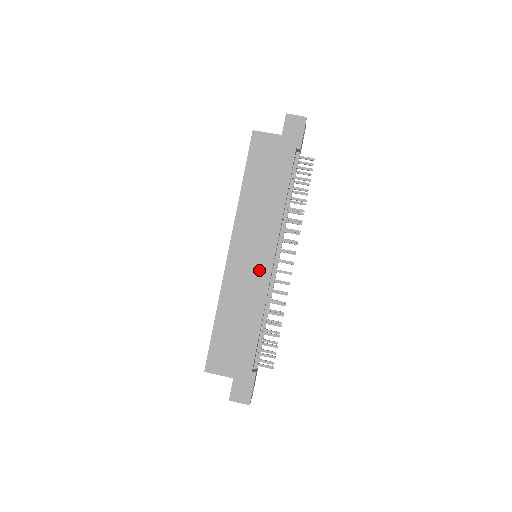
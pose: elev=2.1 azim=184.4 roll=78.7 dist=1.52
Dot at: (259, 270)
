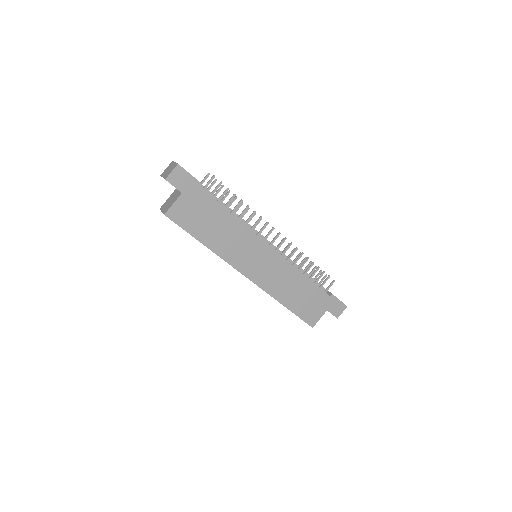
Dot at: (272, 262)
